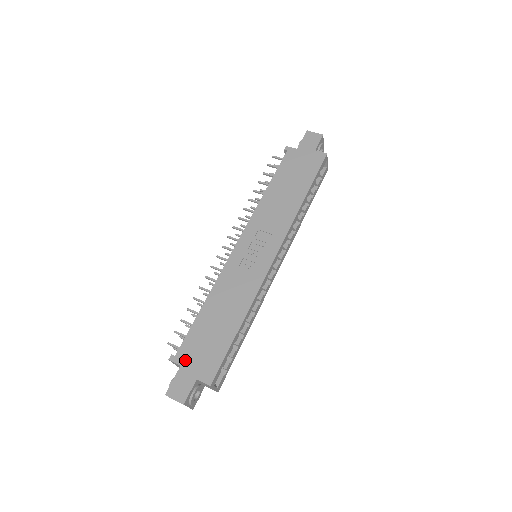
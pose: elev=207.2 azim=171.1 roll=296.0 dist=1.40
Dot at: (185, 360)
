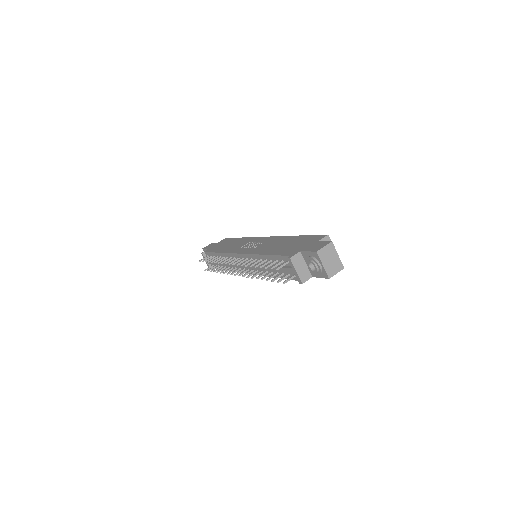
Dot at: (298, 250)
